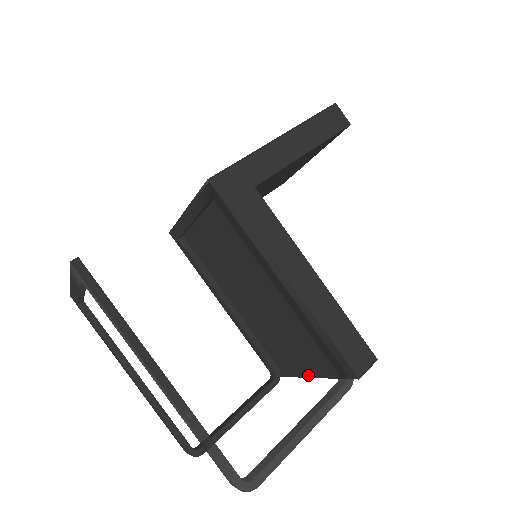
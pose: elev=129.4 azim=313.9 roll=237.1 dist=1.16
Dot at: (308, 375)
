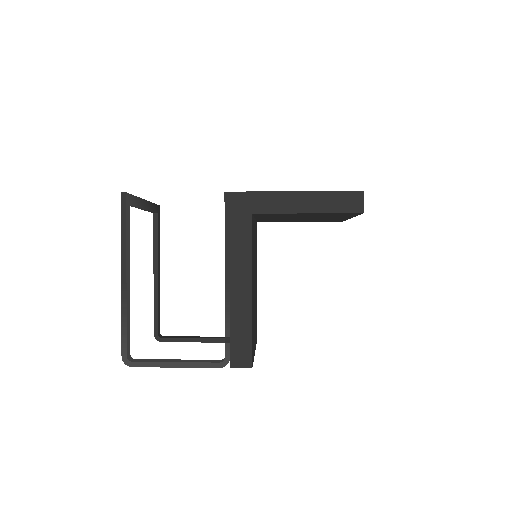
Dot at: occluded
